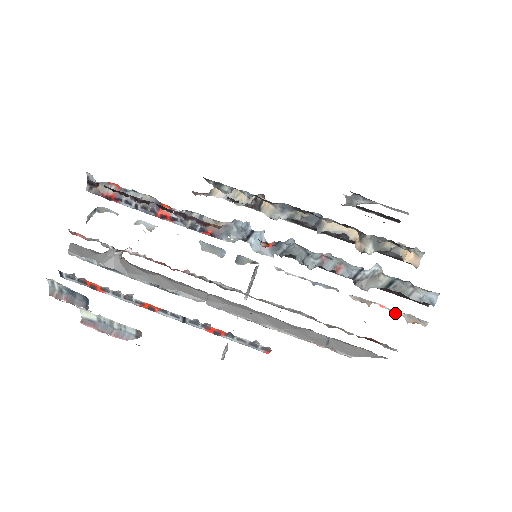
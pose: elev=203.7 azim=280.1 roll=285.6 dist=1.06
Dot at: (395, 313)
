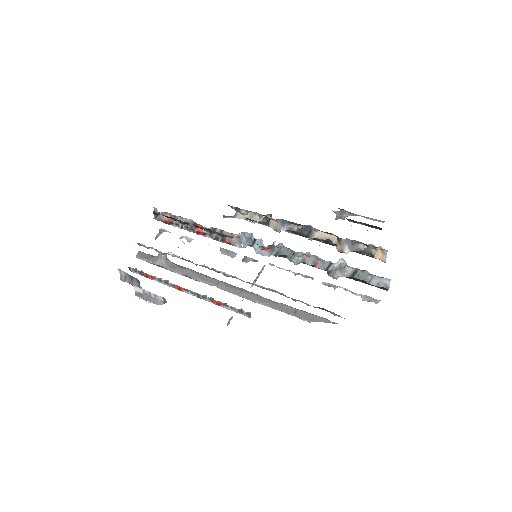
Dot at: (355, 294)
